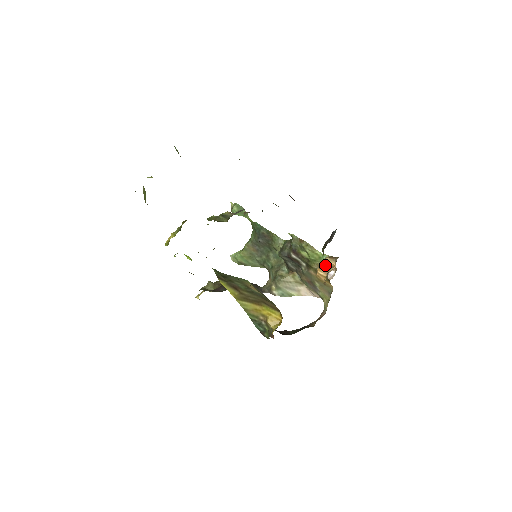
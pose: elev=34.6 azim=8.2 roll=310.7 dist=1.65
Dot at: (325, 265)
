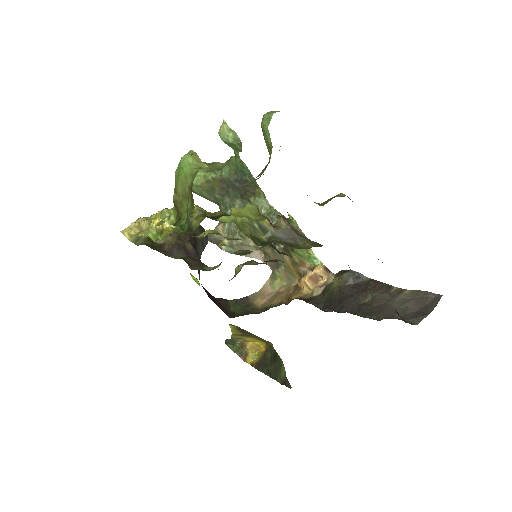
Dot at: (316, 275)
